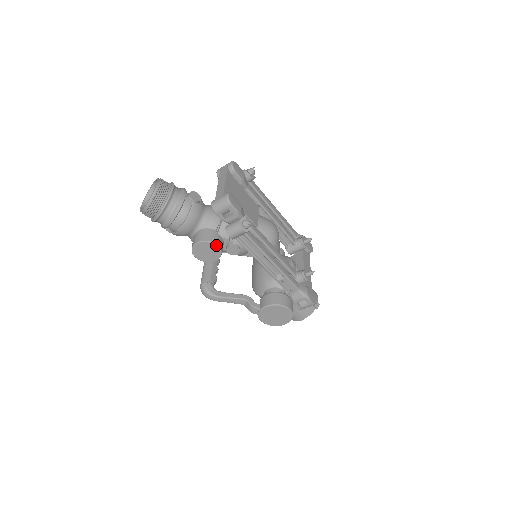
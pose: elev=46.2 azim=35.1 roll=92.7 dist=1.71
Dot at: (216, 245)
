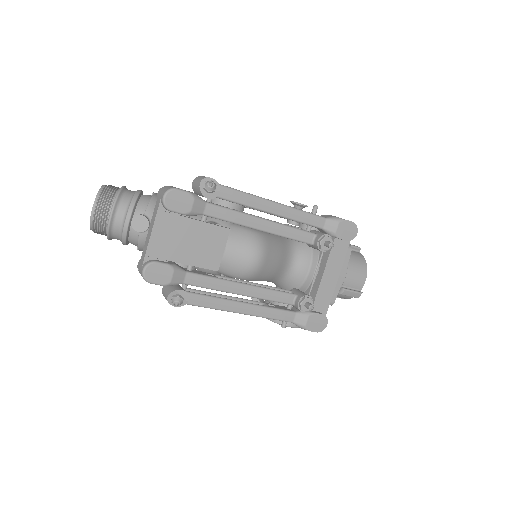
Dot at: occluded
